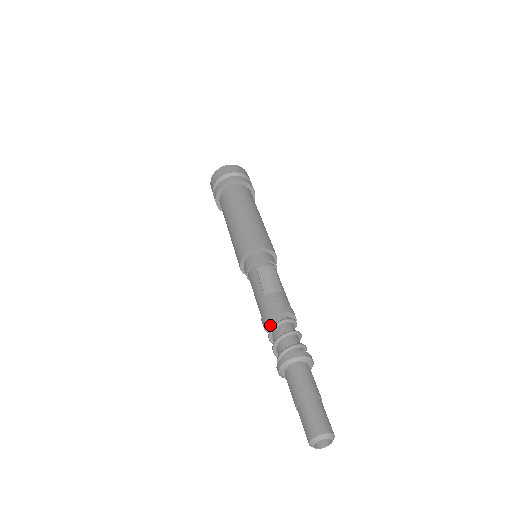
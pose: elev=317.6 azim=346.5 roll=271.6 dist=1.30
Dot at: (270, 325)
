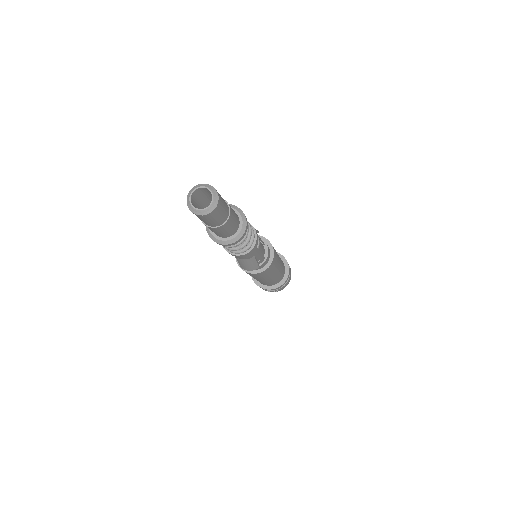
Dot at: occluded
